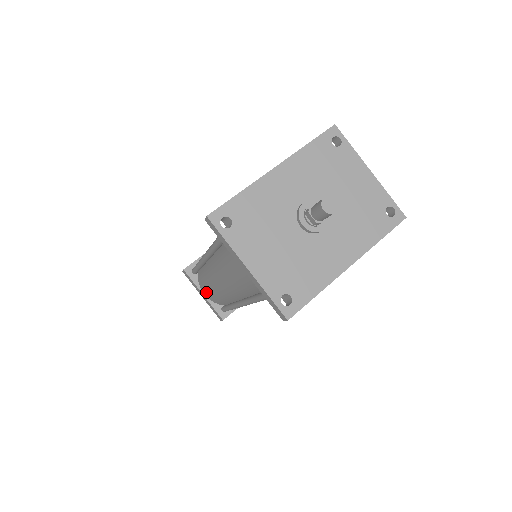
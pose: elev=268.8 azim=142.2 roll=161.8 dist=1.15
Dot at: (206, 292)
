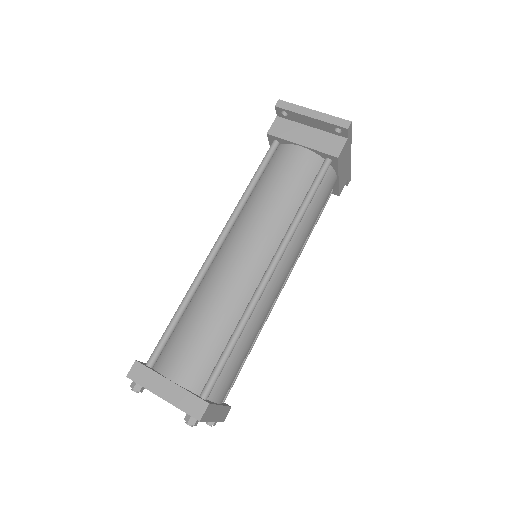
Dot at: (182, 360)
